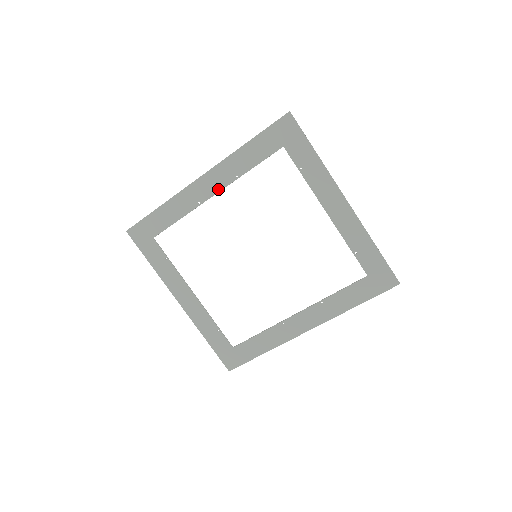
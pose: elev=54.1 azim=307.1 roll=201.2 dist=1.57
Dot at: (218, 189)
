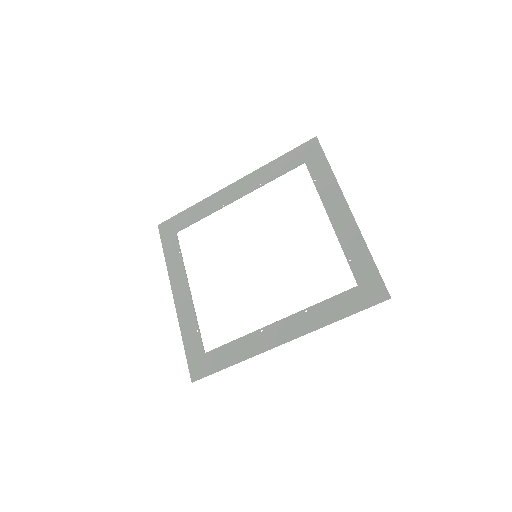
Dot at: (242, 194)
